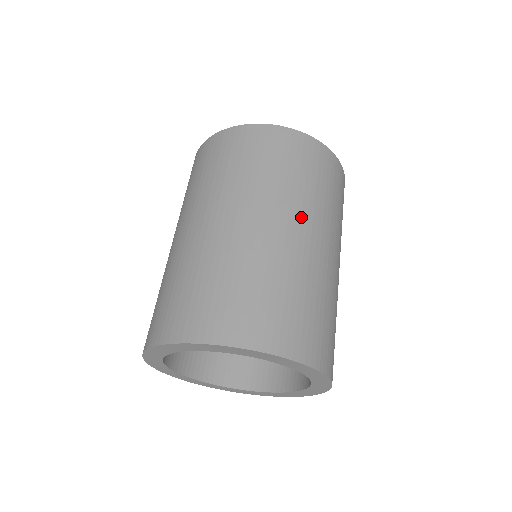
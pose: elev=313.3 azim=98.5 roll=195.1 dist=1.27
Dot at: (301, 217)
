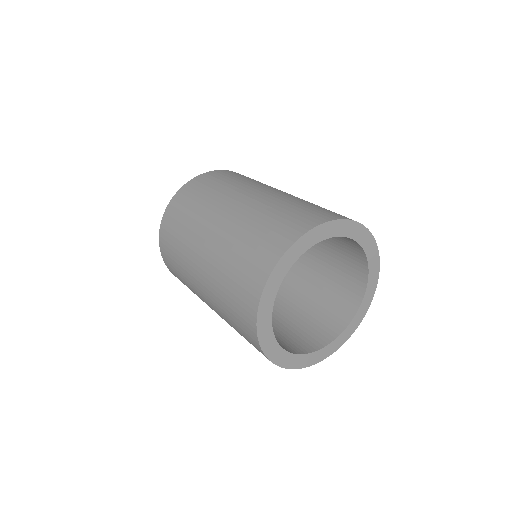
Dot at: occluded
